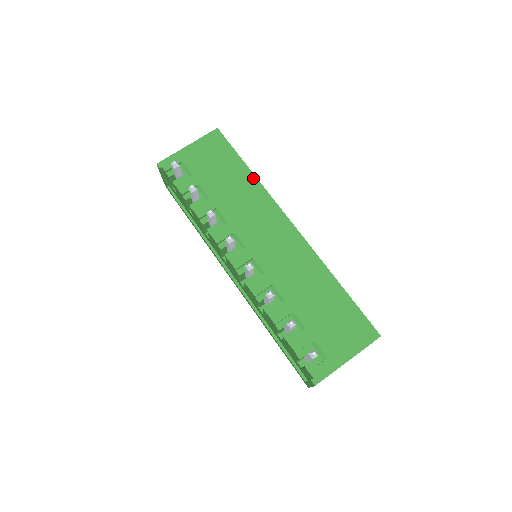
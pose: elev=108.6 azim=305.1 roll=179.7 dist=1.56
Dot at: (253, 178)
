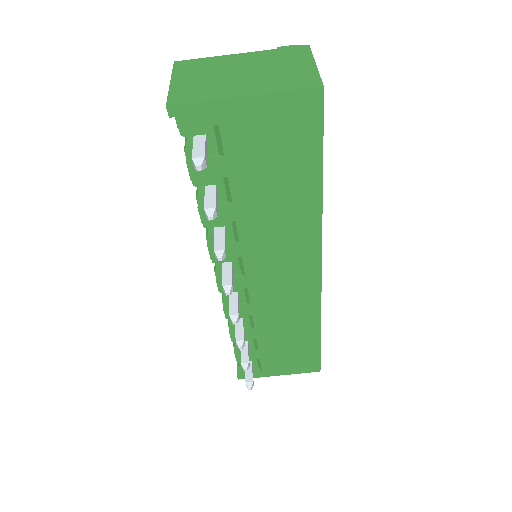
Dot at: (317, 204)
